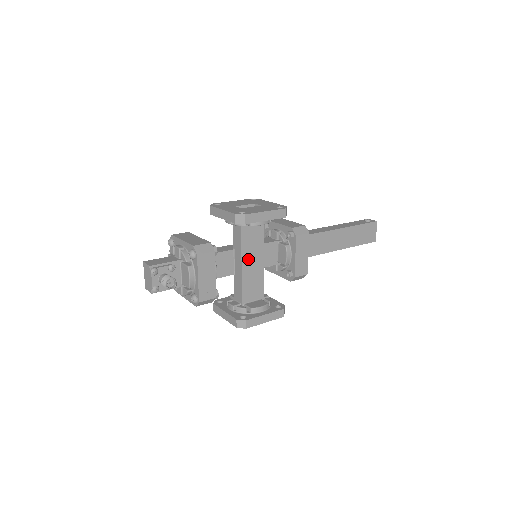
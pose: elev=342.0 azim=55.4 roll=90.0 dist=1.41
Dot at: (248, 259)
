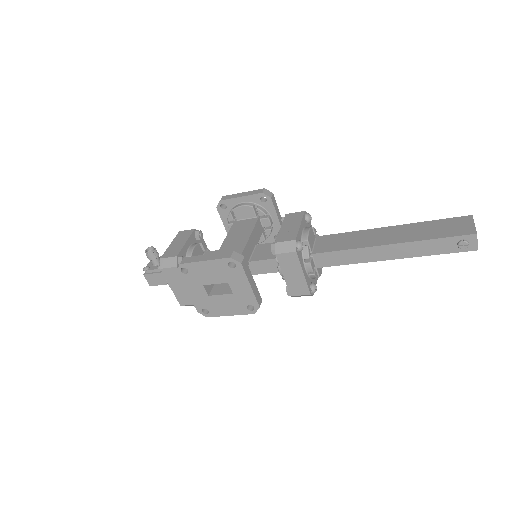
Dot at: (231, 241)
